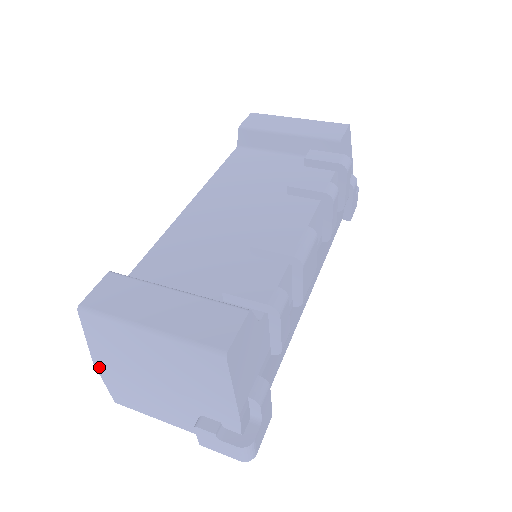
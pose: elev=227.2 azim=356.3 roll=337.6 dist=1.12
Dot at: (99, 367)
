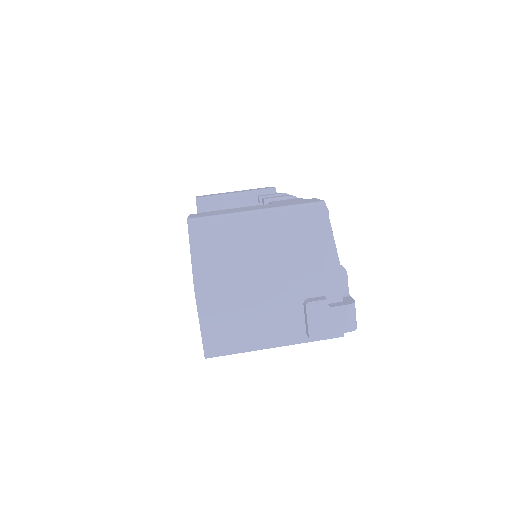
Dot at: (200, 294)
